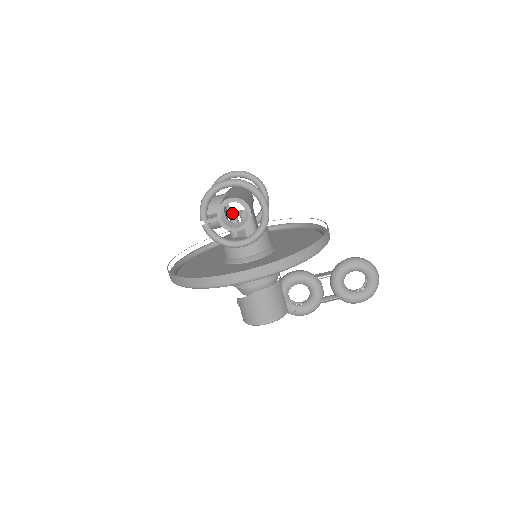
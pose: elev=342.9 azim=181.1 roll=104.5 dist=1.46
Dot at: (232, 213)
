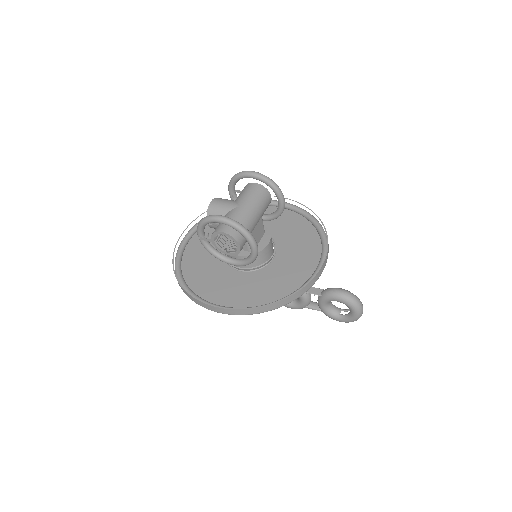
Dot at: occluded
